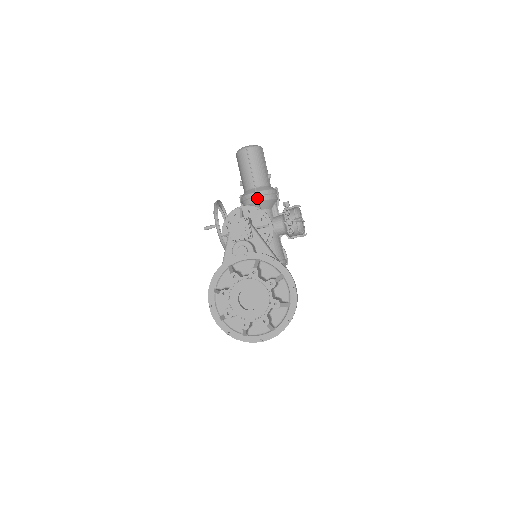
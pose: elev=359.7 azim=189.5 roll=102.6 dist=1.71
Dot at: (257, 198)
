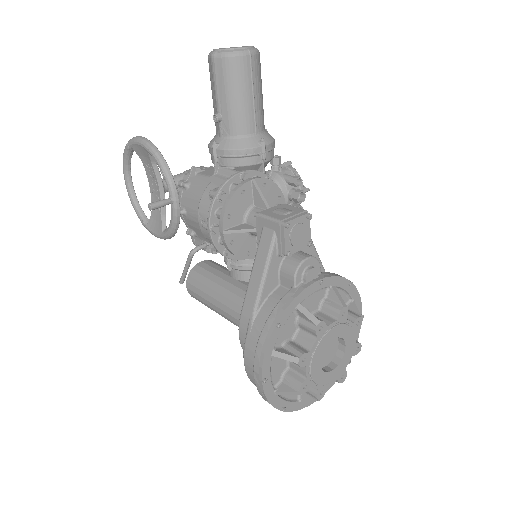
Dot at: (265, 157)
